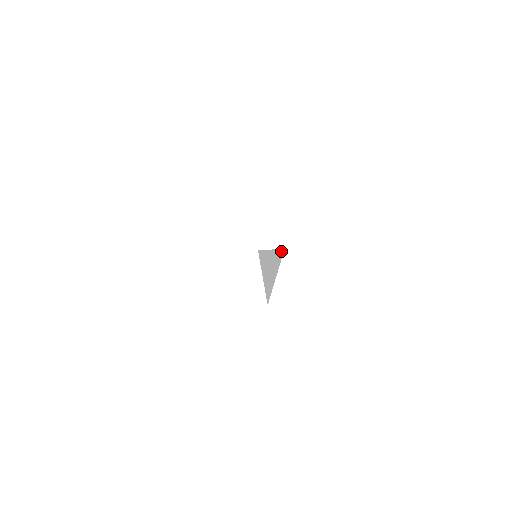
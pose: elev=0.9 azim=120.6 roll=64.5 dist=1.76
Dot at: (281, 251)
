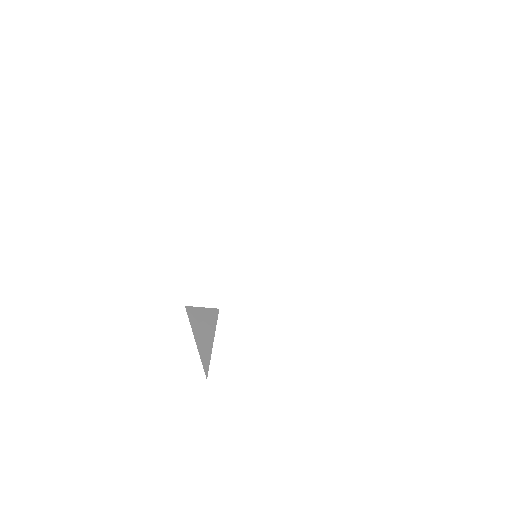
Dot at: (215, 311)
